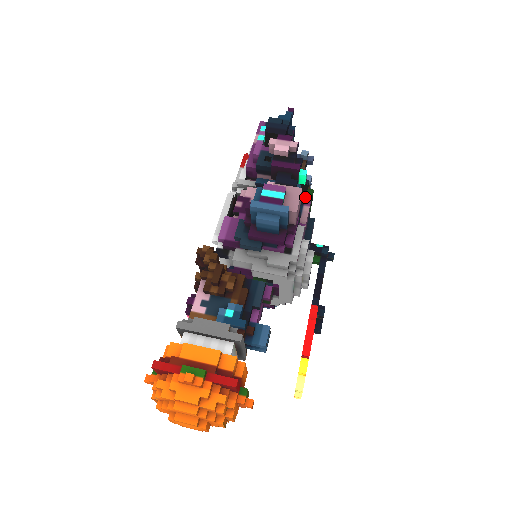
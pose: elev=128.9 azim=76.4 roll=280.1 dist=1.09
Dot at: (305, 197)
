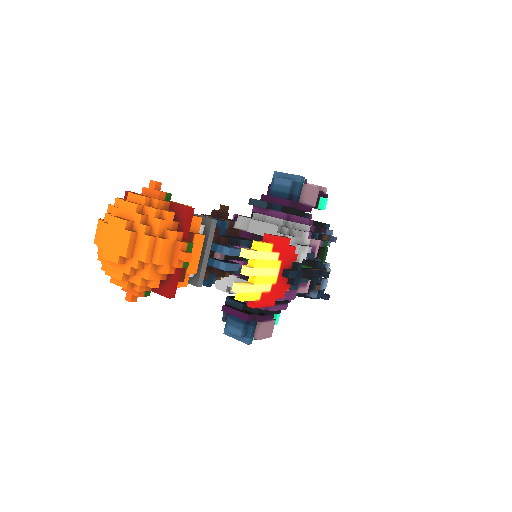
Dot at: occluded
